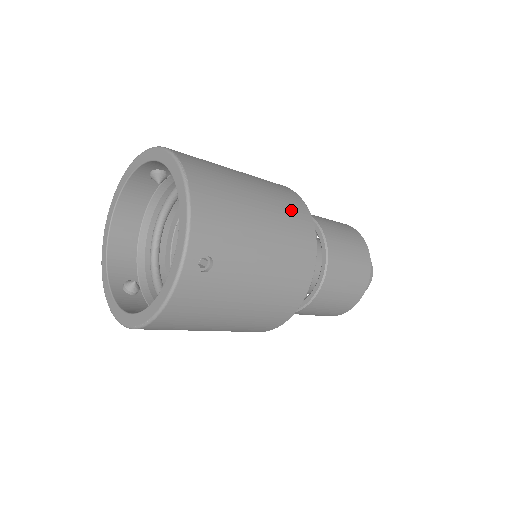
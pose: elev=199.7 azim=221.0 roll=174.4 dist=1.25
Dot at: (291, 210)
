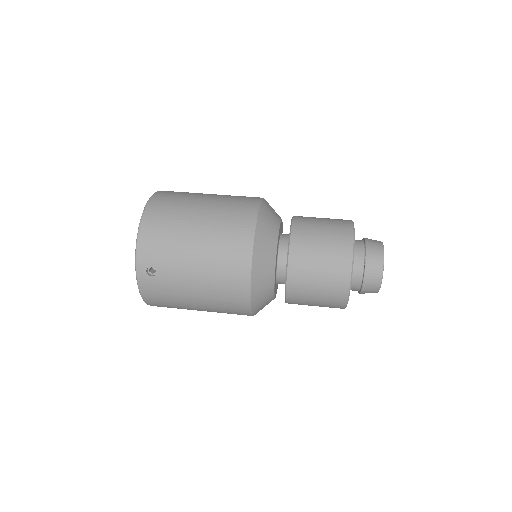
Dot at: (232, 227)
